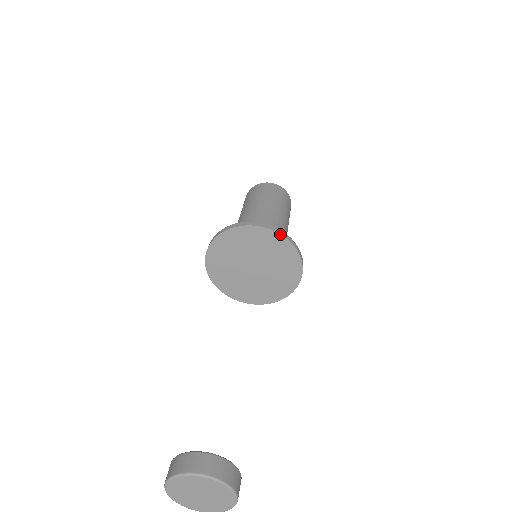
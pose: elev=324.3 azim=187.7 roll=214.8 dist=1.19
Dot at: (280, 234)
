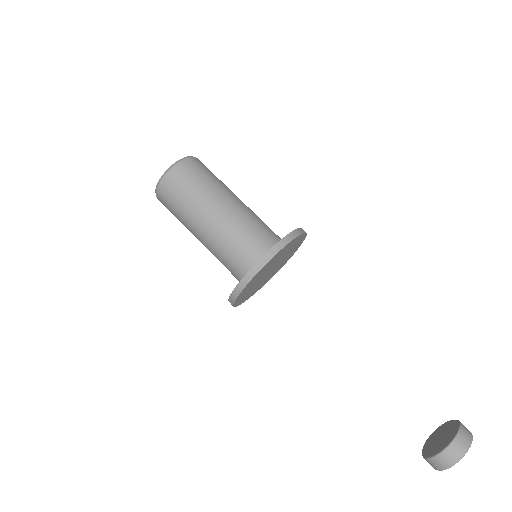
Dot at: (287, 245)
